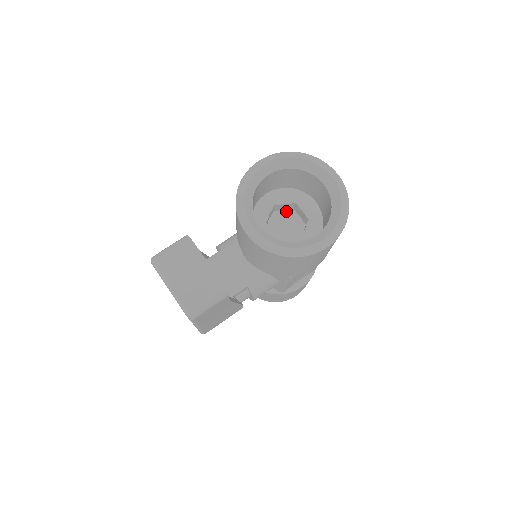
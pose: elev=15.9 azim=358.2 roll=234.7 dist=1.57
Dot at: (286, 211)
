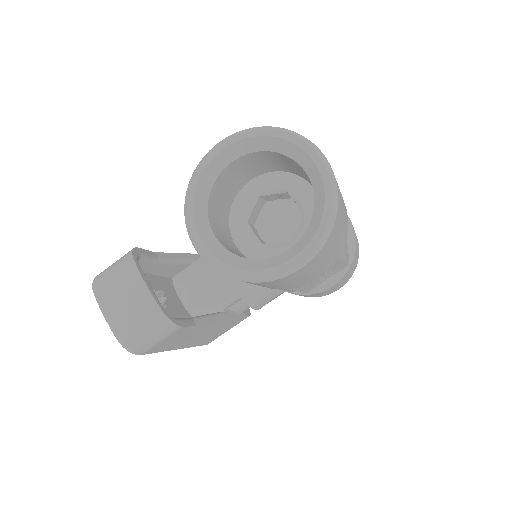
Dot at: (282, 201)
